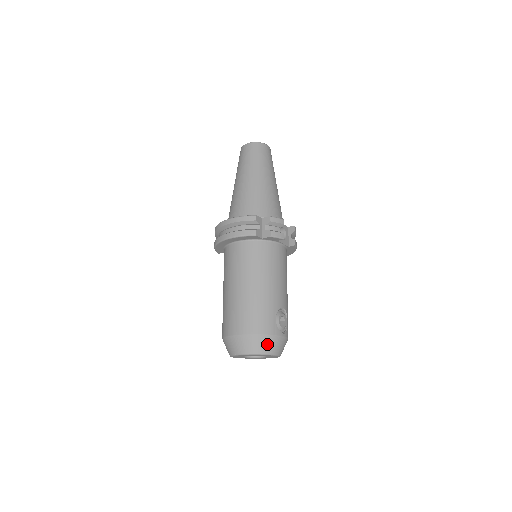
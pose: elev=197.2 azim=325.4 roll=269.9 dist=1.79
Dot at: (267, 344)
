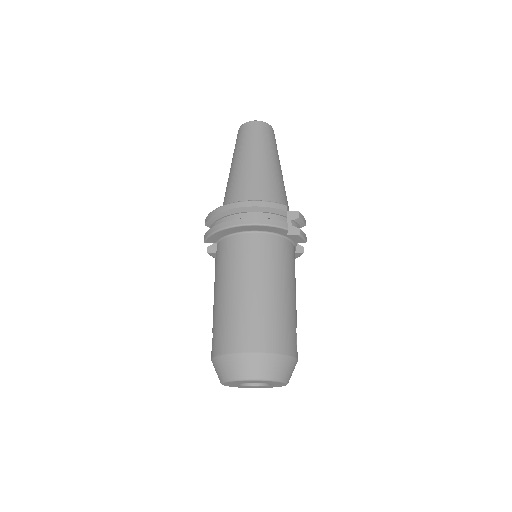
Dot at: (288, 368)
